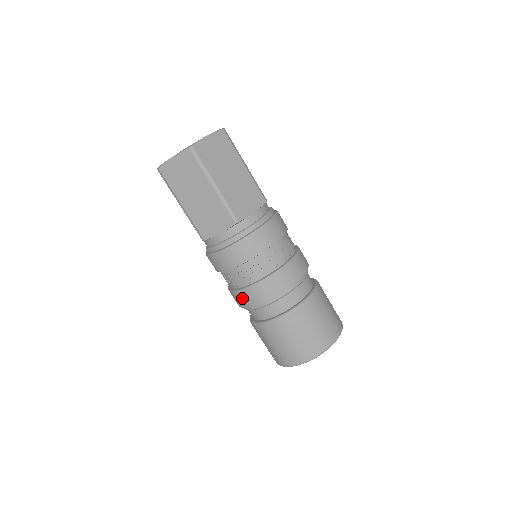
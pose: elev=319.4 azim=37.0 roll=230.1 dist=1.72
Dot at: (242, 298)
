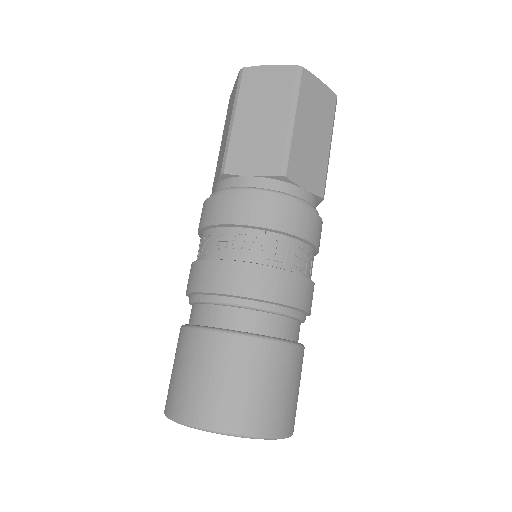
Dot at: (275, 283)
